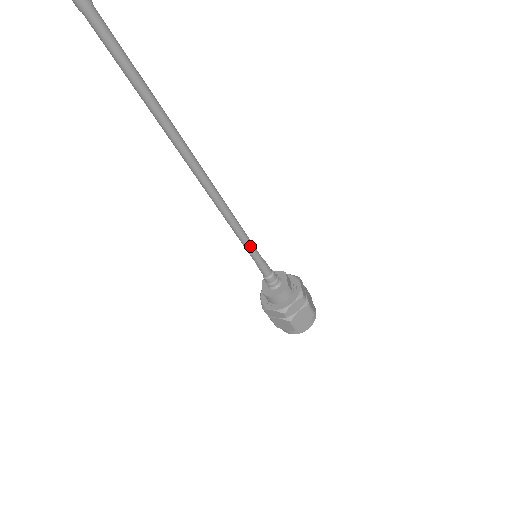
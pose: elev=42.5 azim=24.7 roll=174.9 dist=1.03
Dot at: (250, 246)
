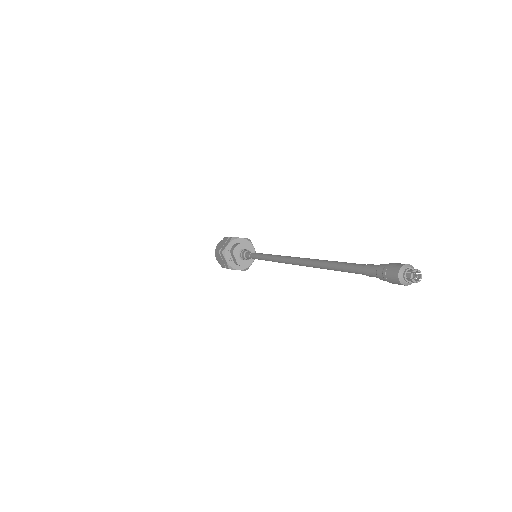
Dot at: occluded
